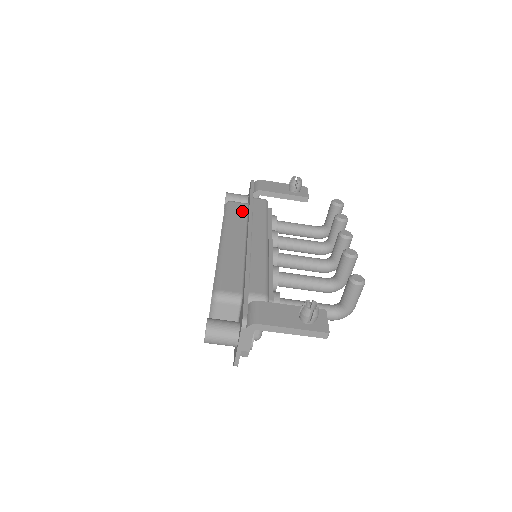
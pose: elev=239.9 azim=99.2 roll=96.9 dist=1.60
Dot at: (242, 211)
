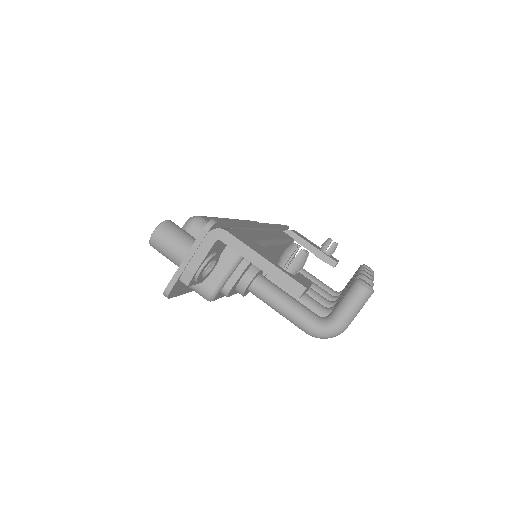
Dot at: occluded
